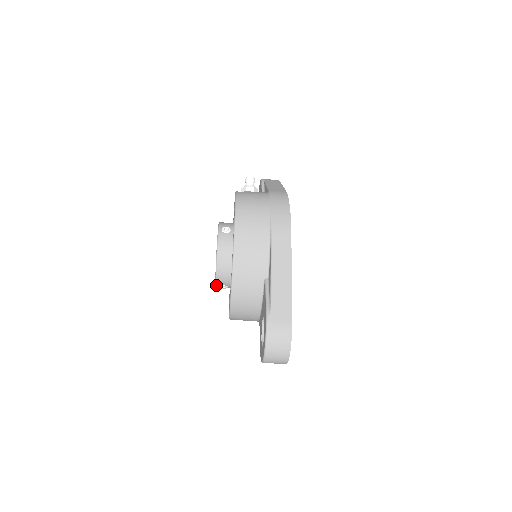
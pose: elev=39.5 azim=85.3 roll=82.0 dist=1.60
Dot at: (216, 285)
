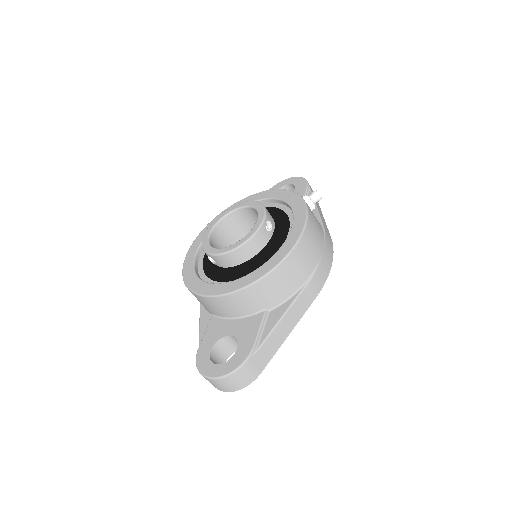
Dot at: (209, 254)
